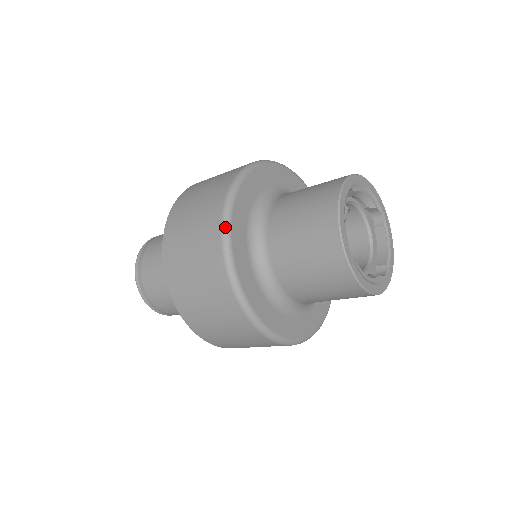
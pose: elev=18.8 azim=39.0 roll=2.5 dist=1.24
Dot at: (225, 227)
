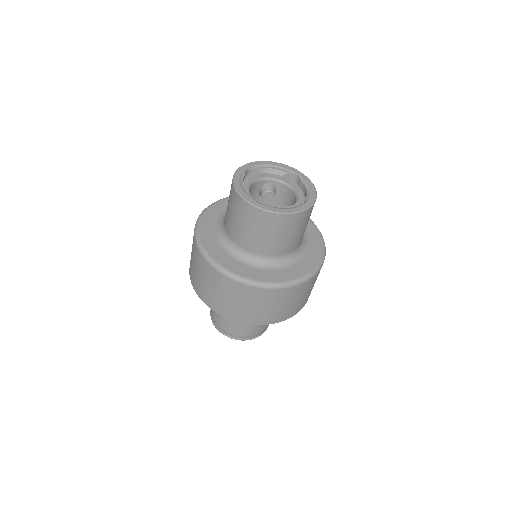
Dot at: (195, 233)
